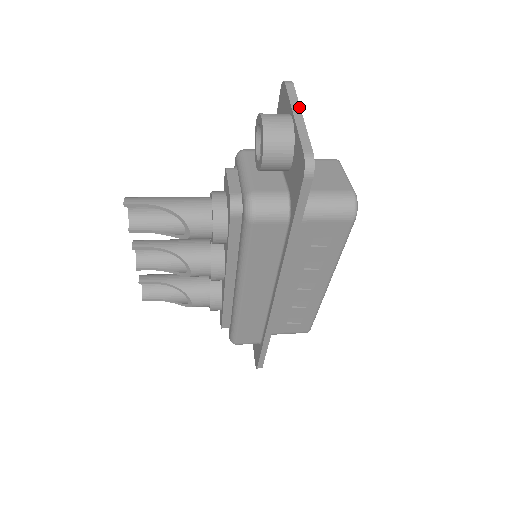
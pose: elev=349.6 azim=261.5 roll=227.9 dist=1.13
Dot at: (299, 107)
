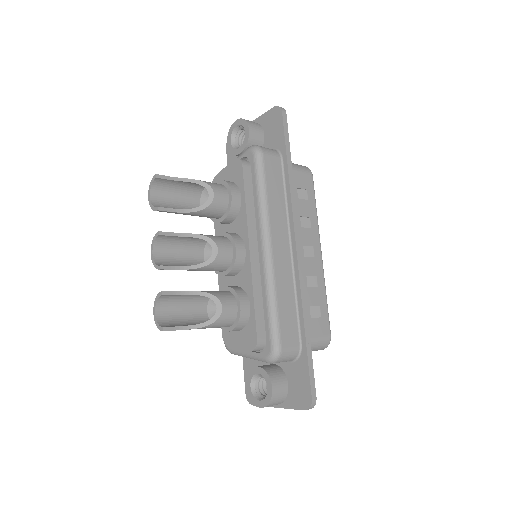
Dot at: occluded
